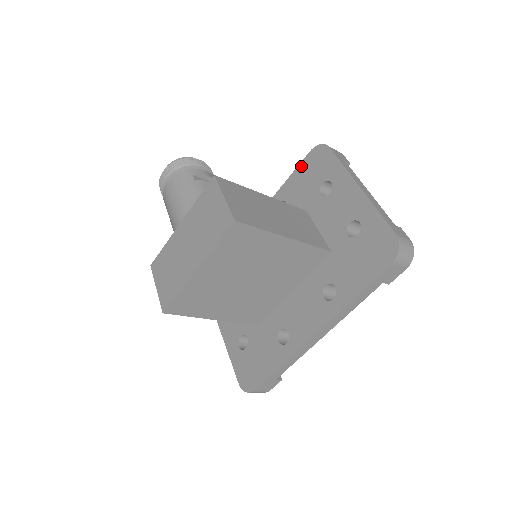
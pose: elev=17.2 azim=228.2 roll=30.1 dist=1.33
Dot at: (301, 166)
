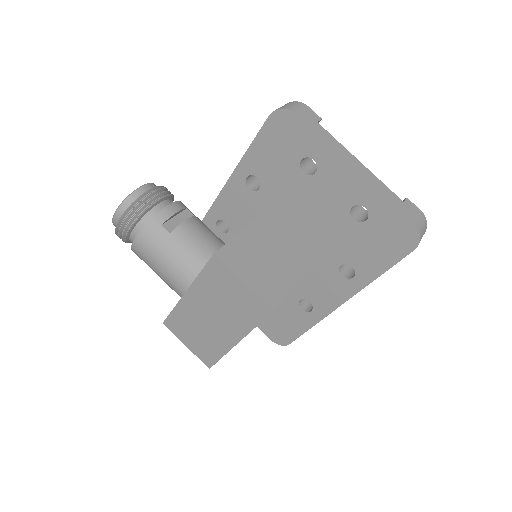
Dot at: (262, 135)
